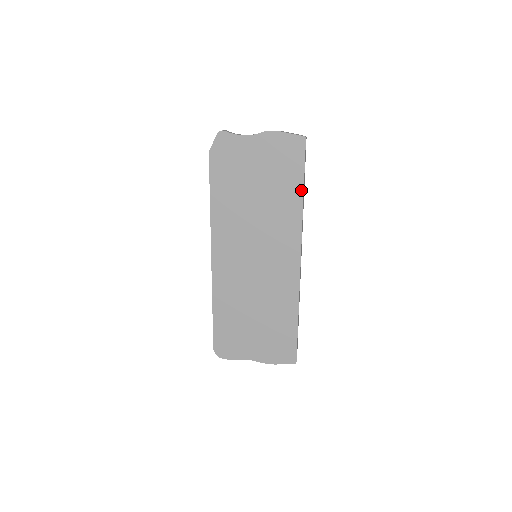
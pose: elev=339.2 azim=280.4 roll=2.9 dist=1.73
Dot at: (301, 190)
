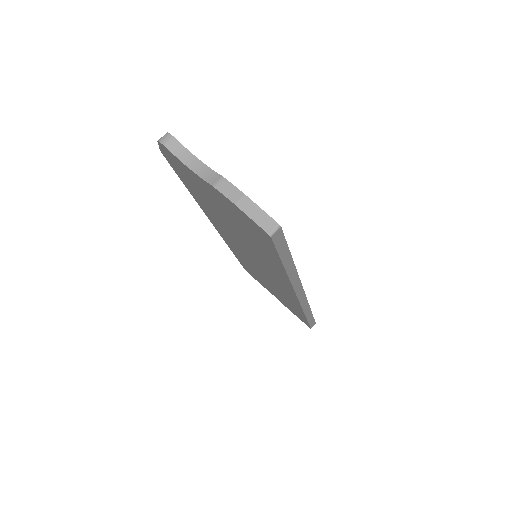
Dot at: (282, 266)
